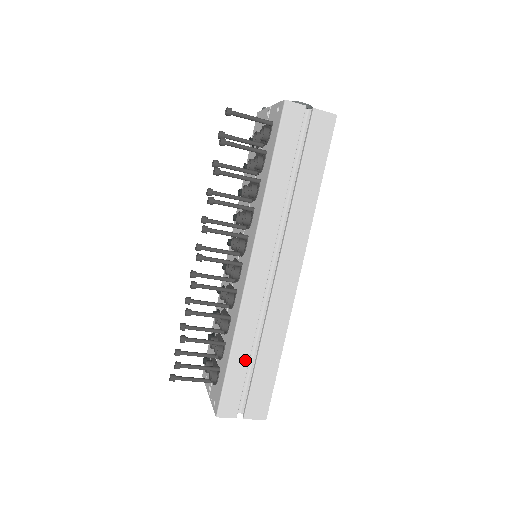
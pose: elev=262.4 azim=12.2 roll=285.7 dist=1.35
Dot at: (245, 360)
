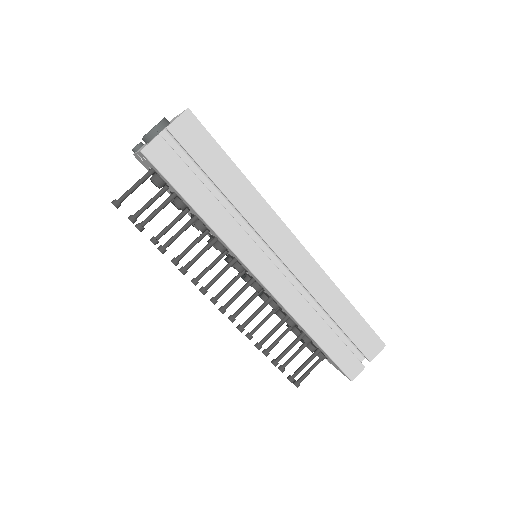
Dot at: (329, 333)
